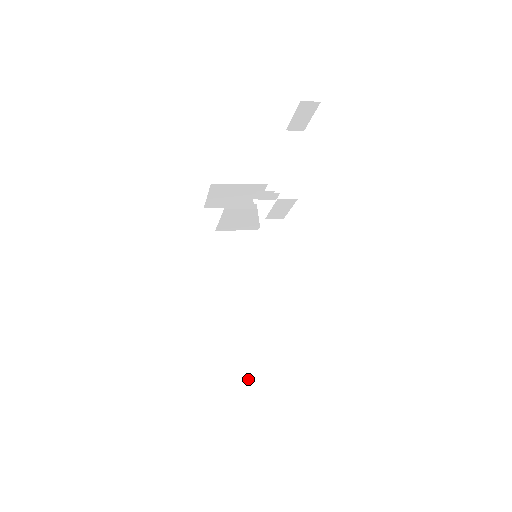
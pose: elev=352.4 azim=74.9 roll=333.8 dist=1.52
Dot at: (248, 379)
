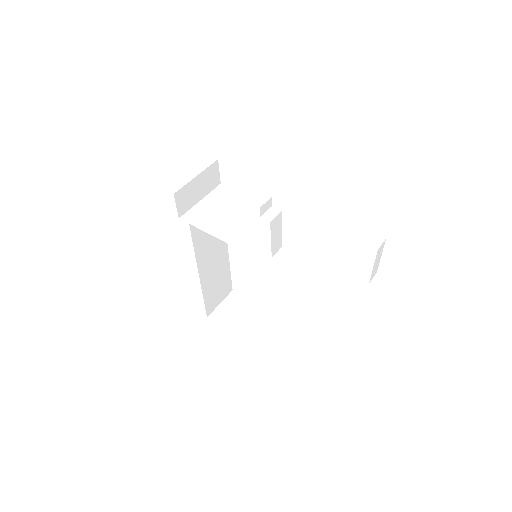
Dot at: (217, 306)
